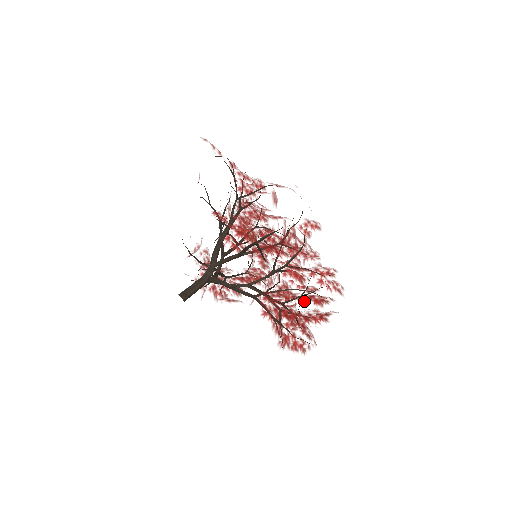
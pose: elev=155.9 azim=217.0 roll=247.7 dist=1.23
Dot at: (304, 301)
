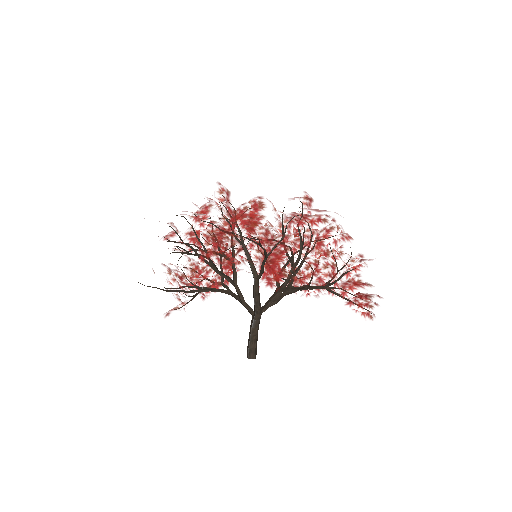
Dot at: (348, 277)
